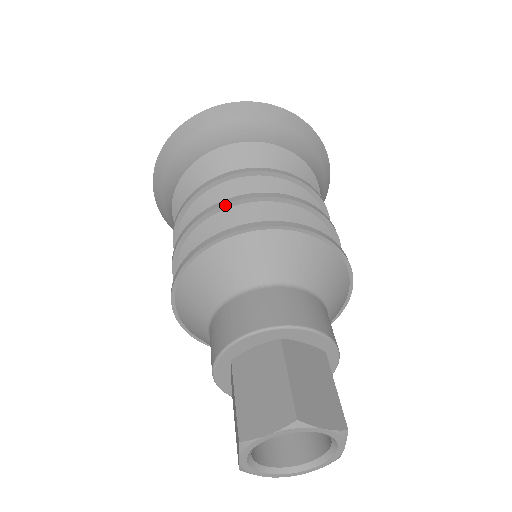
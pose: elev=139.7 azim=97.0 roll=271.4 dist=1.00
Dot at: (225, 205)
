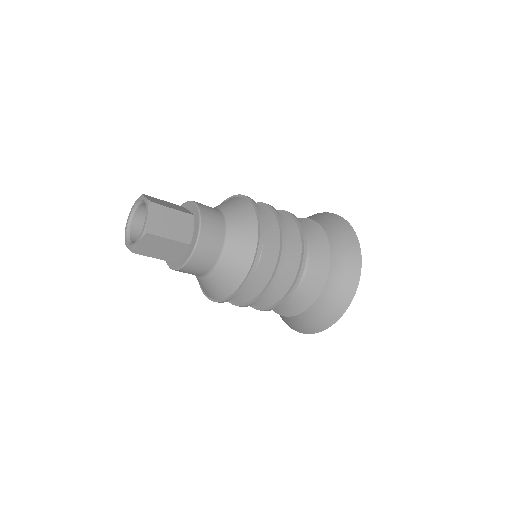
Dot at: occluded
